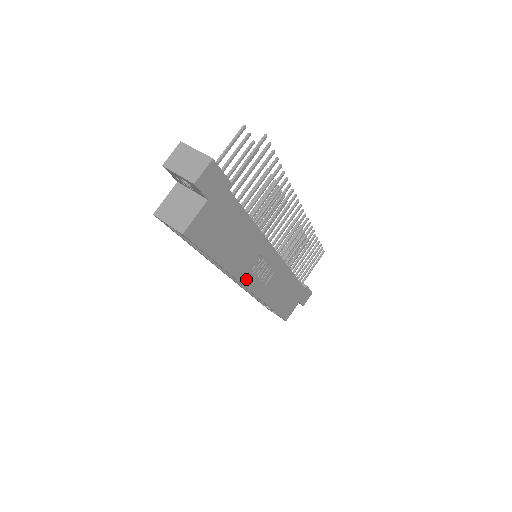
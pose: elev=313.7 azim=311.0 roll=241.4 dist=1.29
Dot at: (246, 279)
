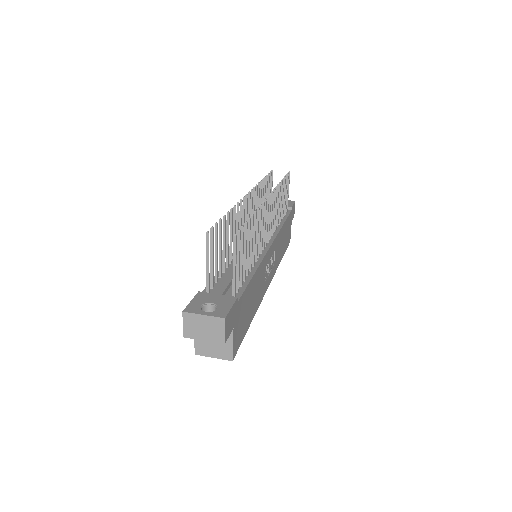
Dot at: (265, 288)
